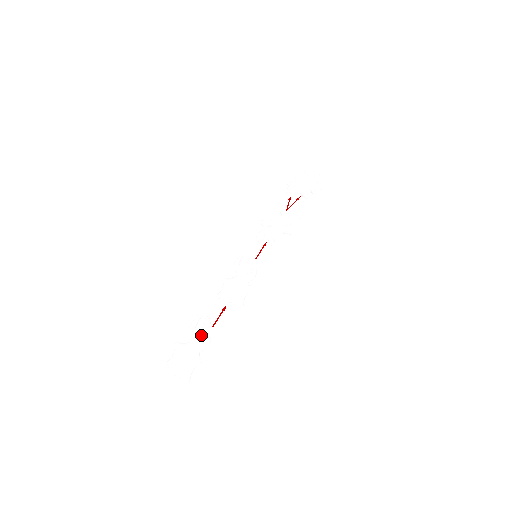
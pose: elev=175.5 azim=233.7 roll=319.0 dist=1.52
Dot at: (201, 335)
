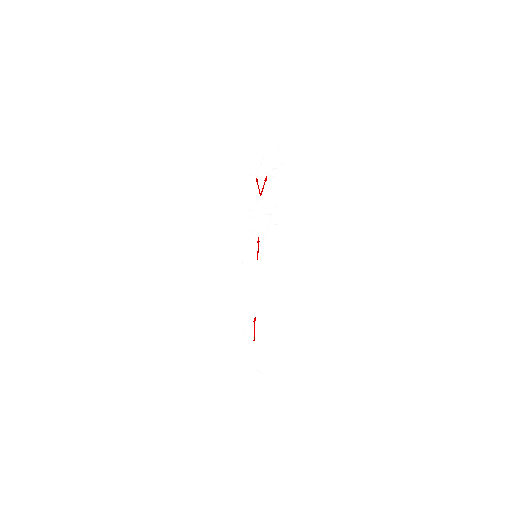
Dot at: (248, 352)
